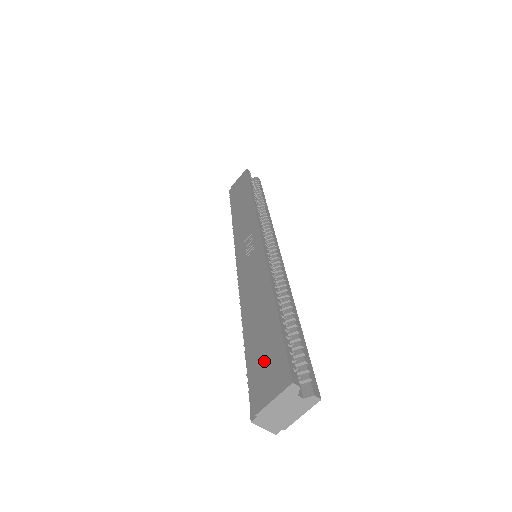
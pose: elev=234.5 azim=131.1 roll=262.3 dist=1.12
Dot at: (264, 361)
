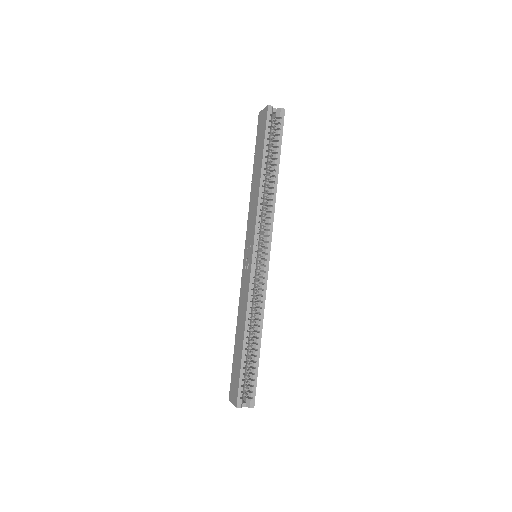
Dot at: (234, 376)
